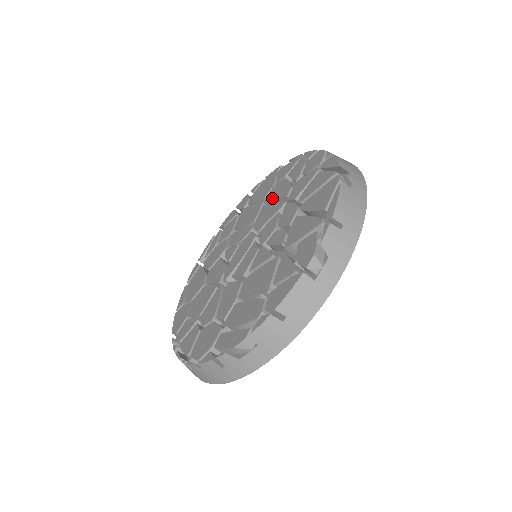
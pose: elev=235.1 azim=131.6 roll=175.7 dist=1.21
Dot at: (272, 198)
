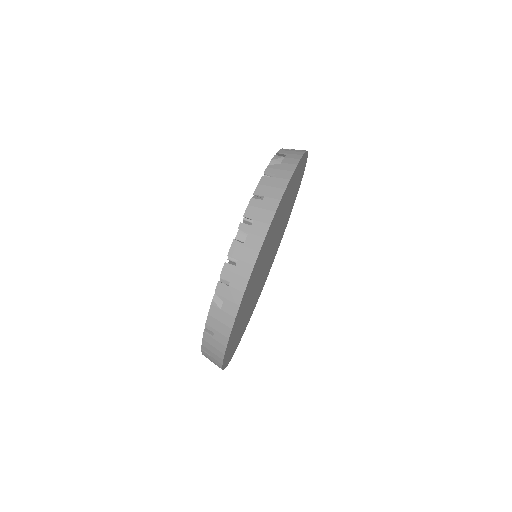
Dot at: occluded
